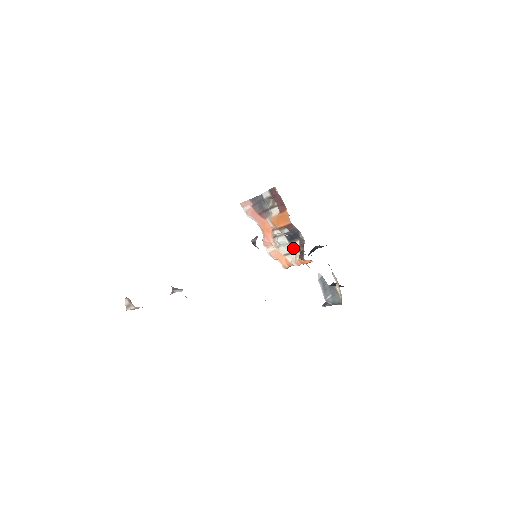
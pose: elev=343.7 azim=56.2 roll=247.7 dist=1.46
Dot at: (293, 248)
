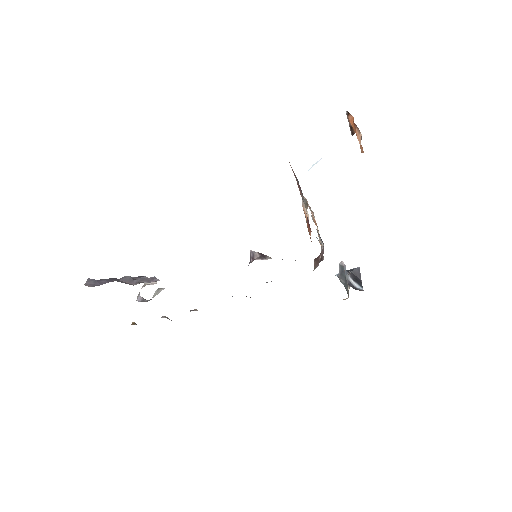
Dot at: (320, 238)
